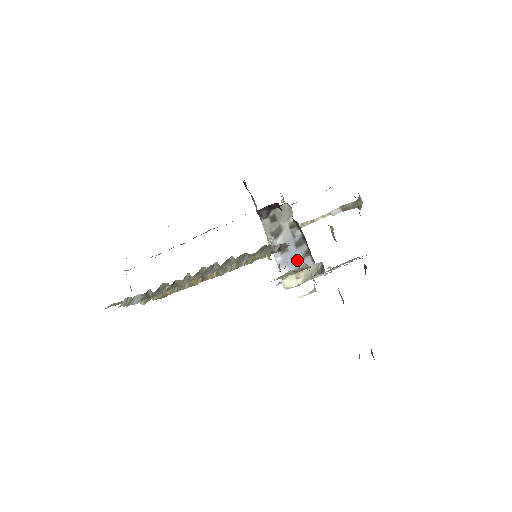
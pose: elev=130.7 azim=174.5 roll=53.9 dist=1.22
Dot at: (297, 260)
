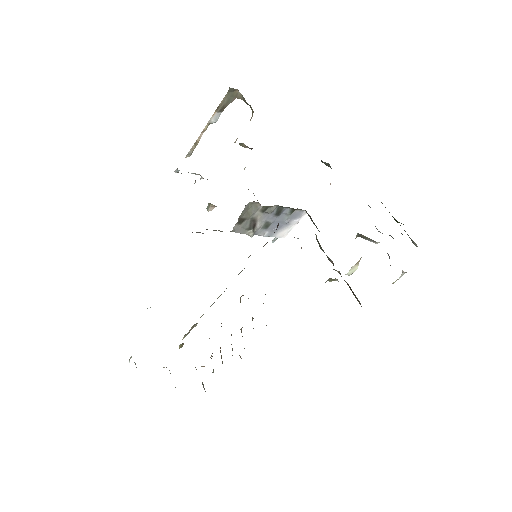
Dot at: (284, 221)
